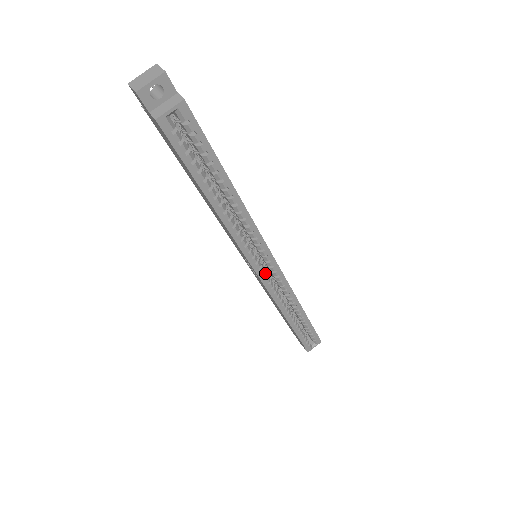
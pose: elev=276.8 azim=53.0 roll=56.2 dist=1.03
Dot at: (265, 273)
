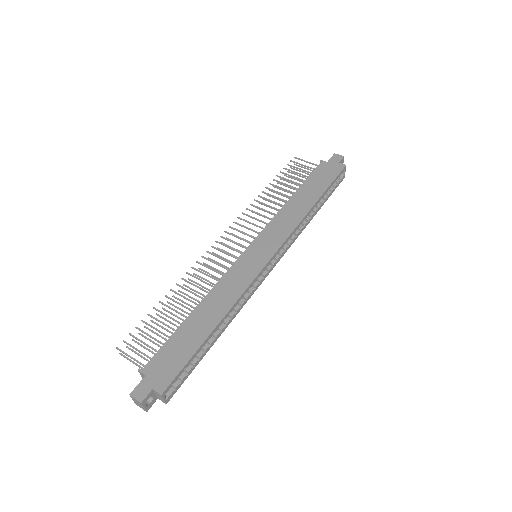
Dot at: (273, 263)
